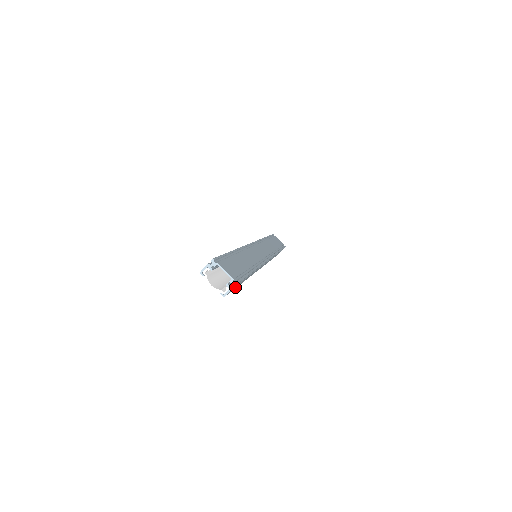
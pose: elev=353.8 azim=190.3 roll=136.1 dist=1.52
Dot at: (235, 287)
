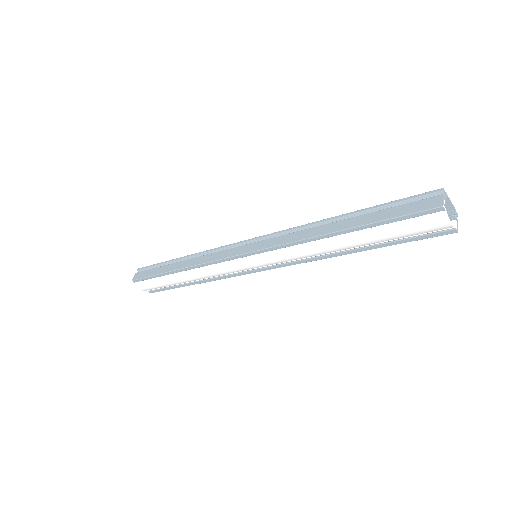
Dot at: (420, 234)
